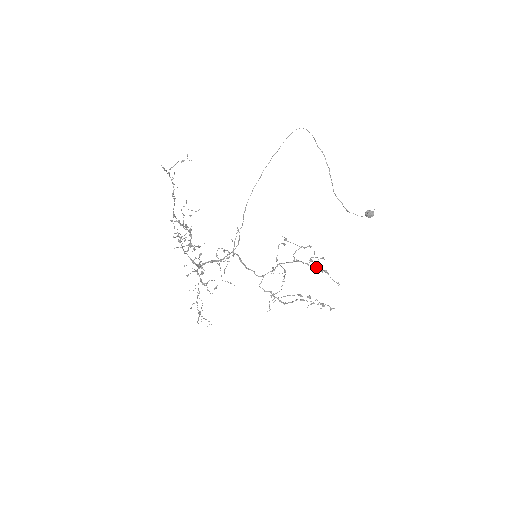
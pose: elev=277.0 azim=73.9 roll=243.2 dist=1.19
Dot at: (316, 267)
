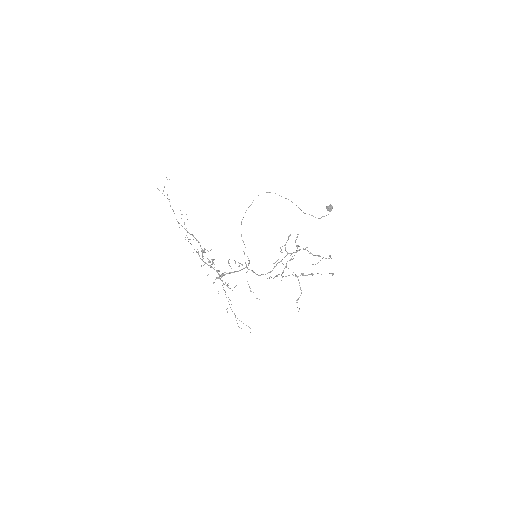
Dot at: (303, 249)
